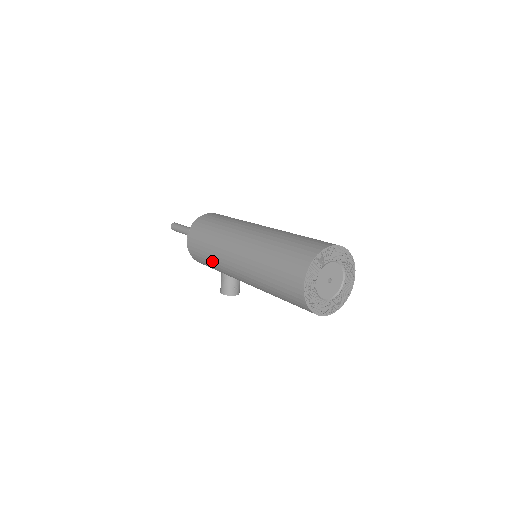
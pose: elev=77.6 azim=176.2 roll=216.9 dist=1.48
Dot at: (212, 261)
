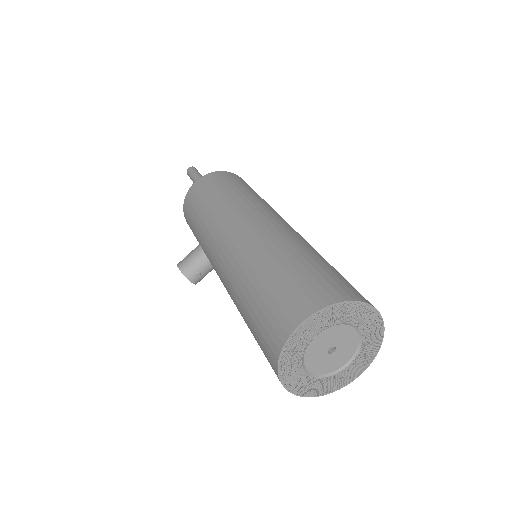
Dot at: (203, 220)
